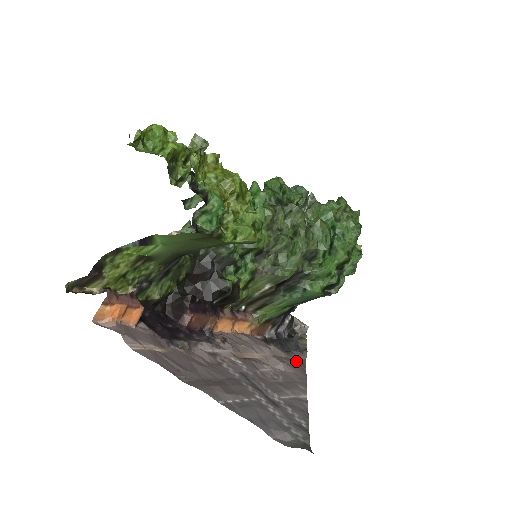
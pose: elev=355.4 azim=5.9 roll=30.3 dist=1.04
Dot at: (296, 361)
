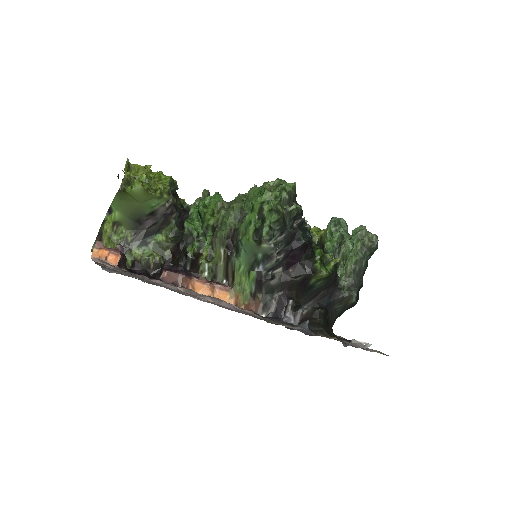
Dot at: occluded
